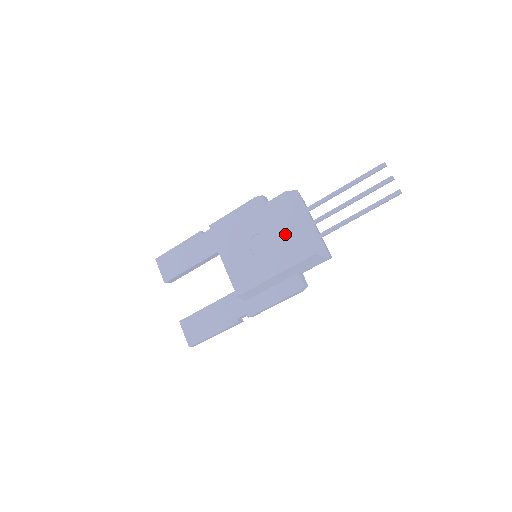
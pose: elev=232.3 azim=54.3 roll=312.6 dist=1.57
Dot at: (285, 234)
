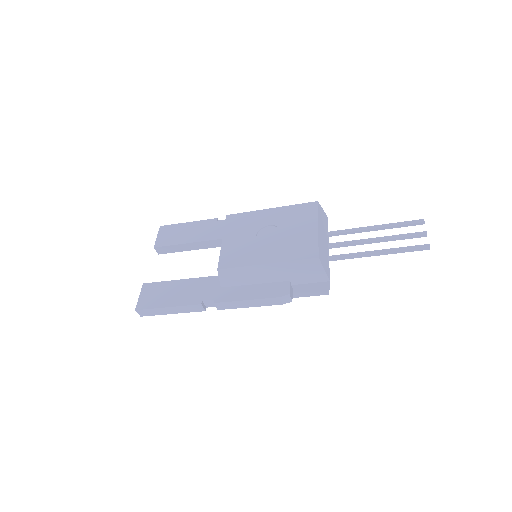
Dot at: (298, 233)
